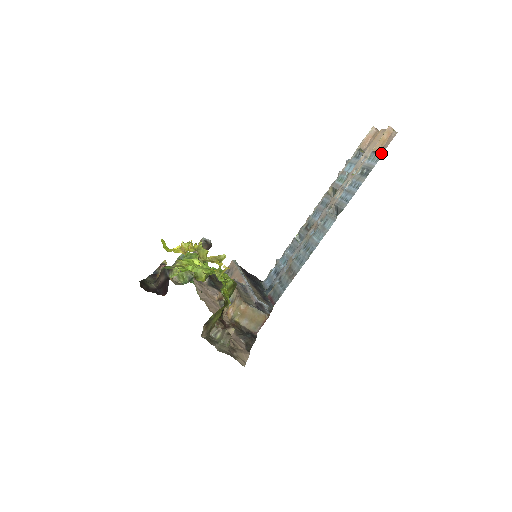
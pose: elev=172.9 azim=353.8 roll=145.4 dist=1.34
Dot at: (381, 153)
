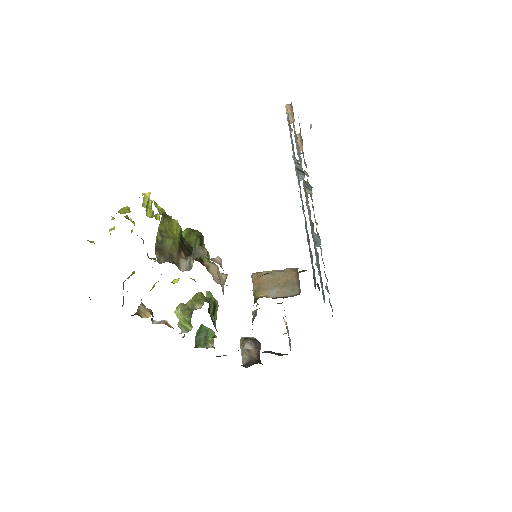
Dot at: (293, 116)
